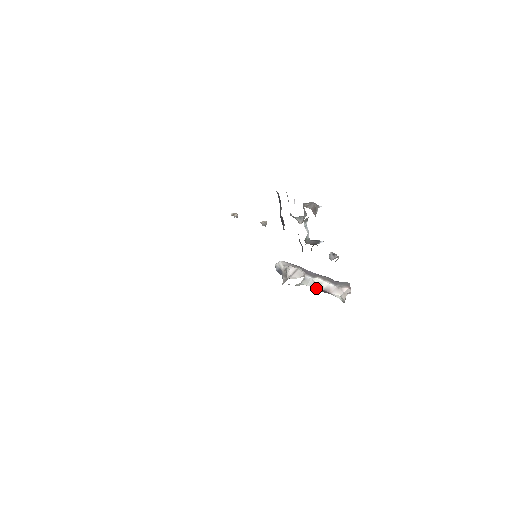
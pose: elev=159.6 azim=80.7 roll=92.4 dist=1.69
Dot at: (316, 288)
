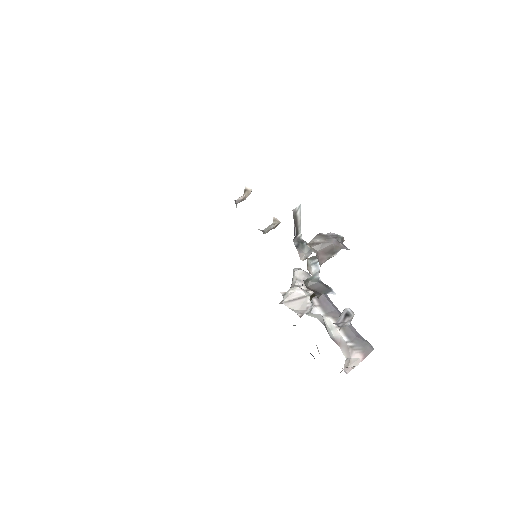
Dot at: (326, 328)
